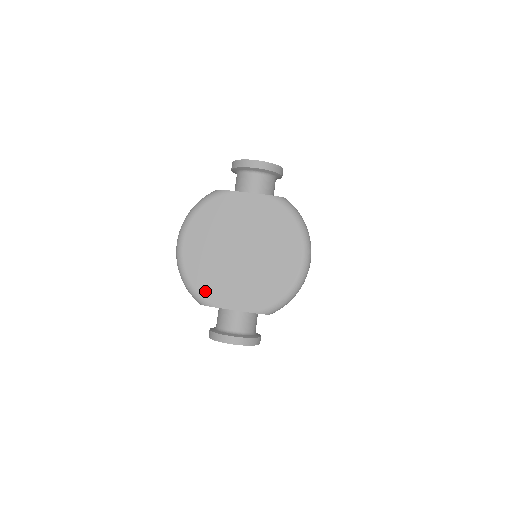
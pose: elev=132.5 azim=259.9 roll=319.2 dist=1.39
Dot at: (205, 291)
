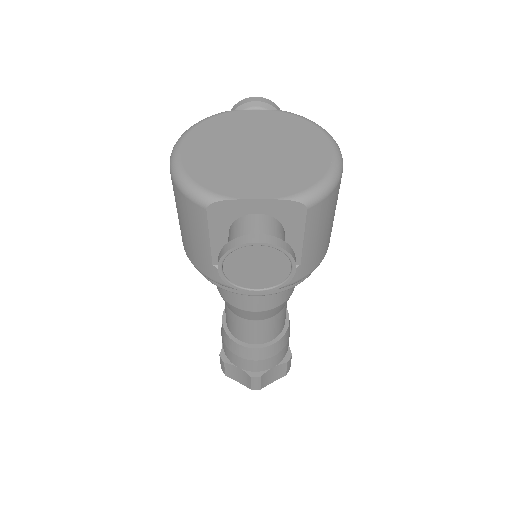
Dot at: (214, 186)
